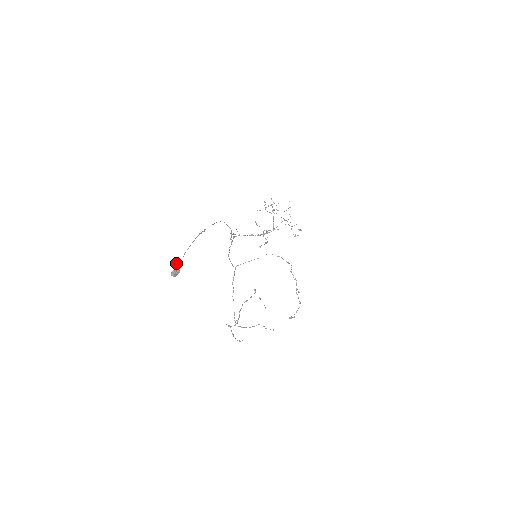
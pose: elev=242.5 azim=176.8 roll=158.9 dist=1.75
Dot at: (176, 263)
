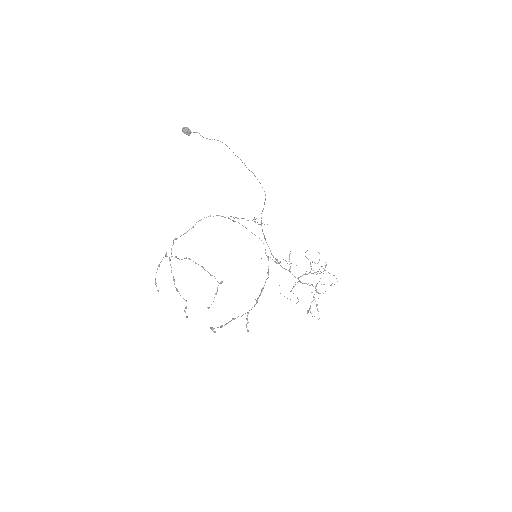
Dot at: (196, 132)
